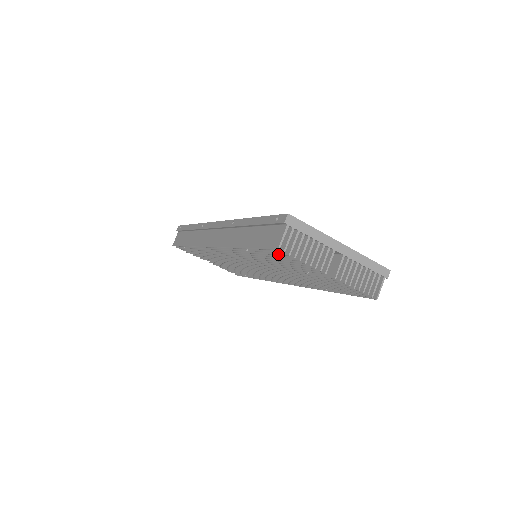
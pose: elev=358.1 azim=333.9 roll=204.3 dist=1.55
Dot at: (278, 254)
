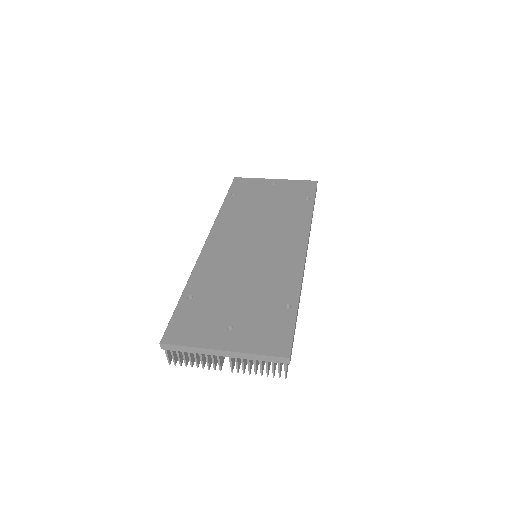
Dot at: occluded
